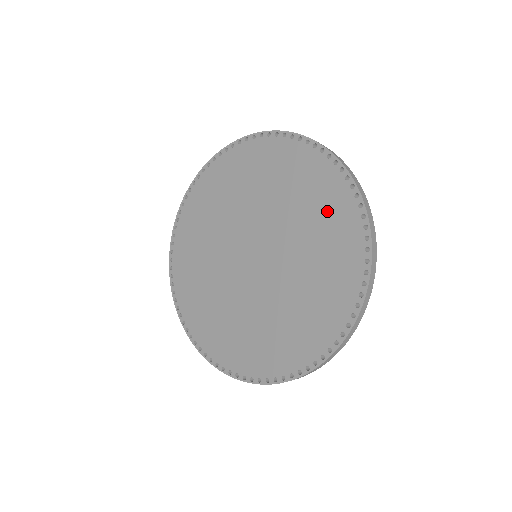
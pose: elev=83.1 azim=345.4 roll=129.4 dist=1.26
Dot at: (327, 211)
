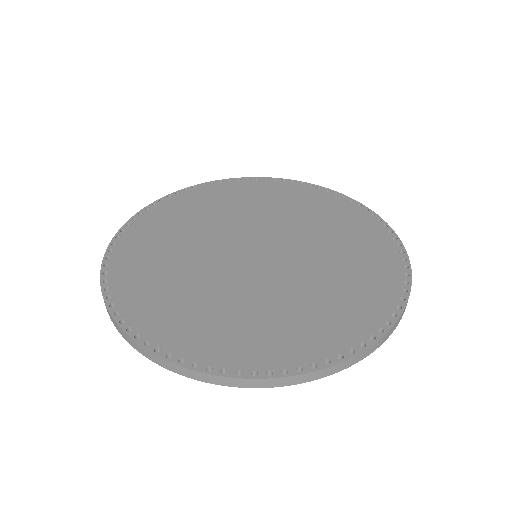
Dot at: (360, 290)
